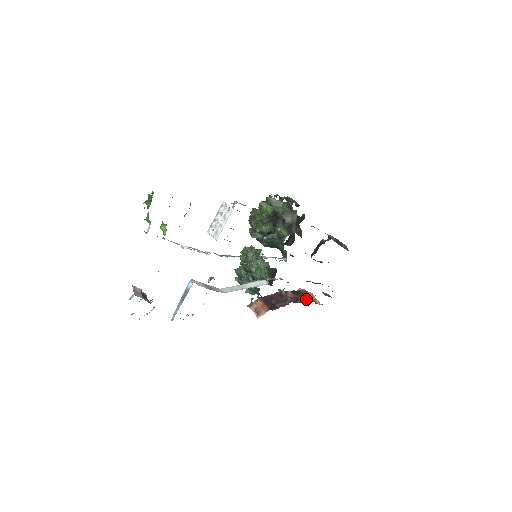
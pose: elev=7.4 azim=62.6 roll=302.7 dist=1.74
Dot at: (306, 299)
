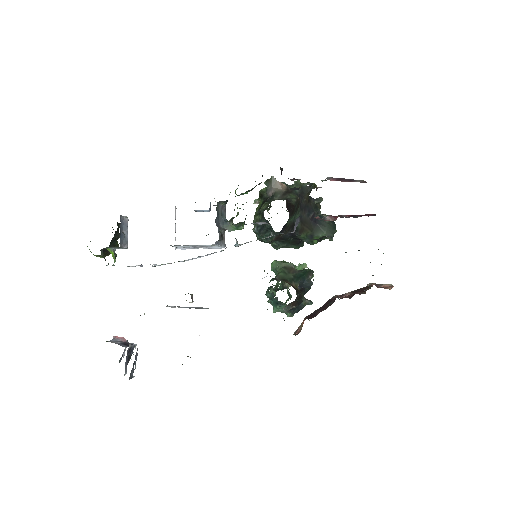
Dot at: (367, 289)
